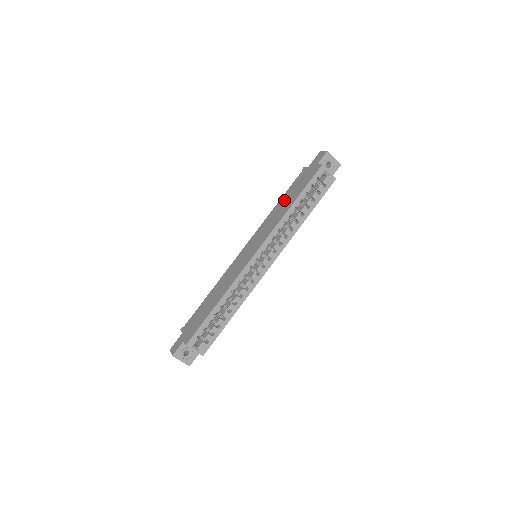
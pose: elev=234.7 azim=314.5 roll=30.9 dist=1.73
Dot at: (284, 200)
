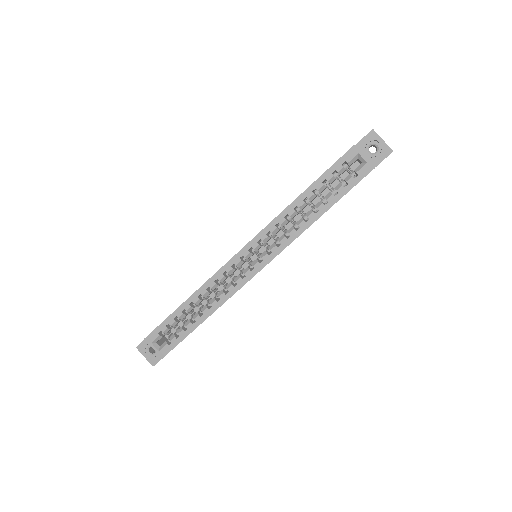
Dot at: occluded
